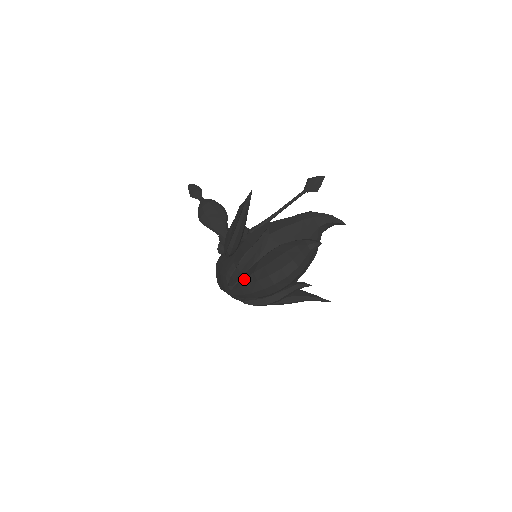
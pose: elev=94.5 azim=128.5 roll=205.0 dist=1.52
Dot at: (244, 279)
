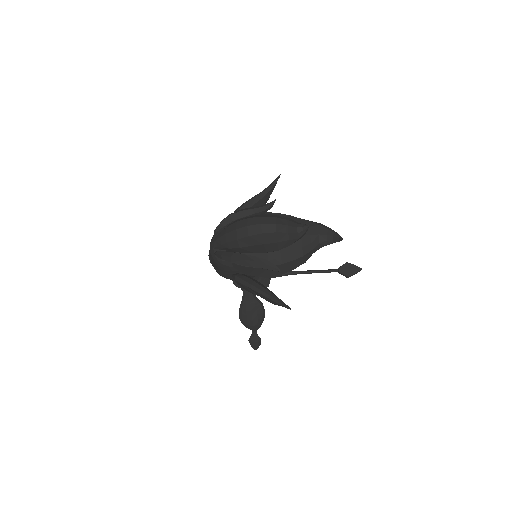
Dot at: (229, 224)
